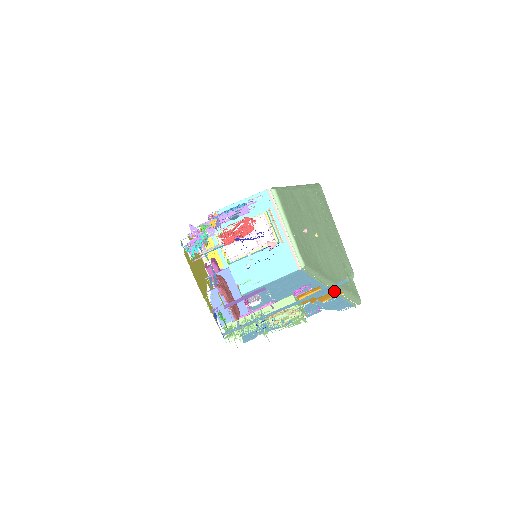
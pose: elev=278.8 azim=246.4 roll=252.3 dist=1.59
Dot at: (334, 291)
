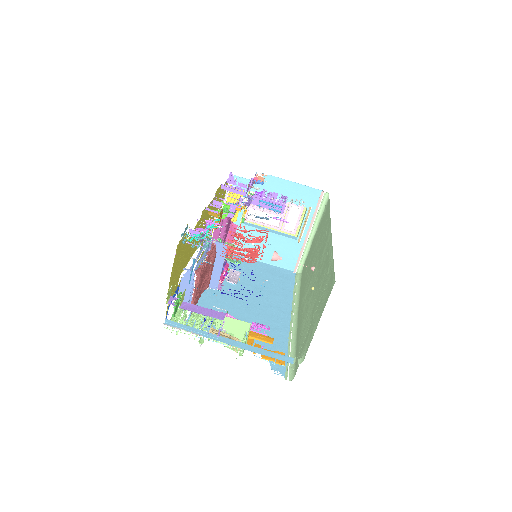
Dot at: occluded
